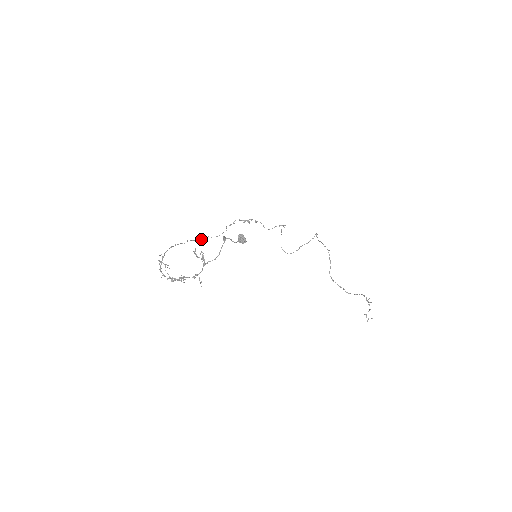
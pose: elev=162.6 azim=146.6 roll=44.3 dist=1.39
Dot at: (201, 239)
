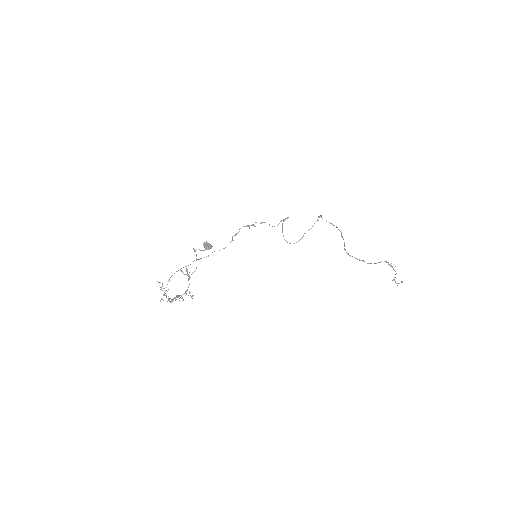
Dot at: (208, 256)
